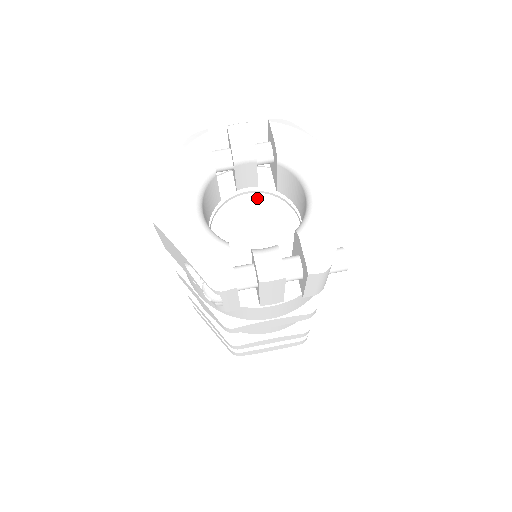
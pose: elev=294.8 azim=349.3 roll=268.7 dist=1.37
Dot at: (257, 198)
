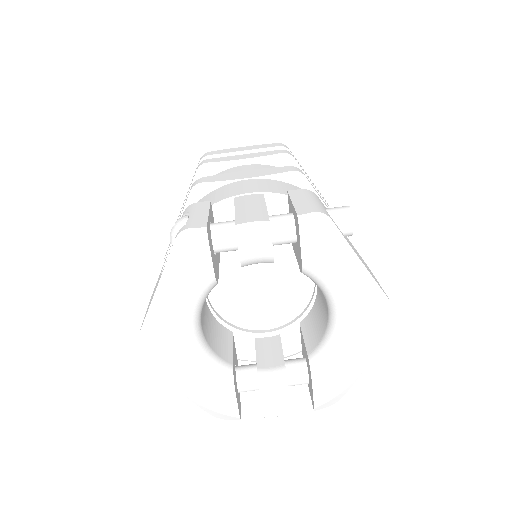
Dot at: occluded
